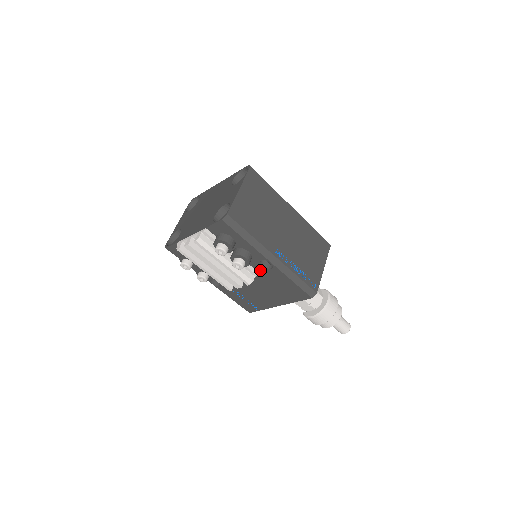
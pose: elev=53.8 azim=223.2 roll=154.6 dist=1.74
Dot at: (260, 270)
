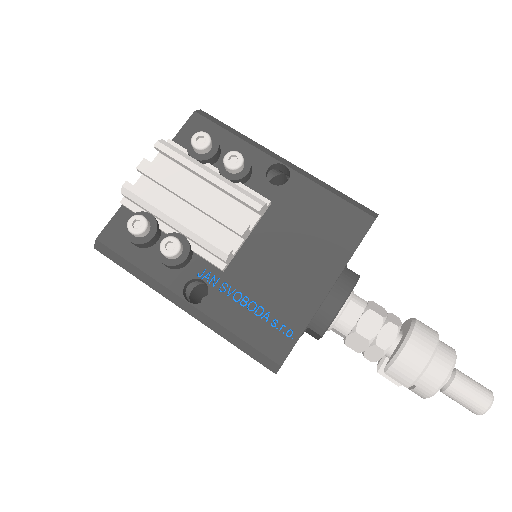
Dot at: (271, 196)
